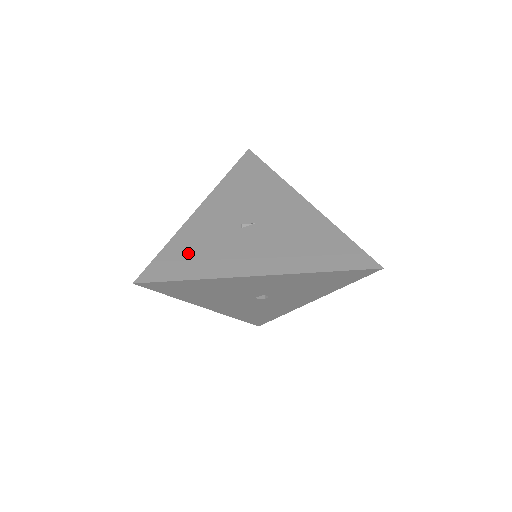
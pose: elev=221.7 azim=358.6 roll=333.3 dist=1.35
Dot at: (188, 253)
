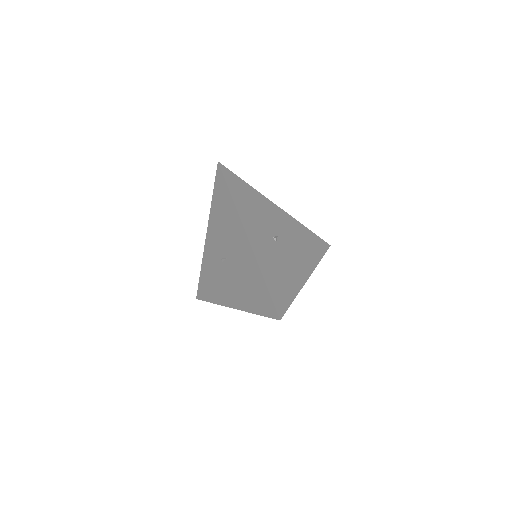
Dot at: (207, 281)
